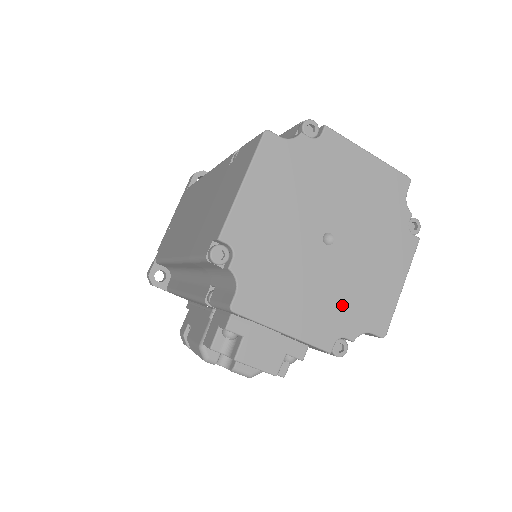
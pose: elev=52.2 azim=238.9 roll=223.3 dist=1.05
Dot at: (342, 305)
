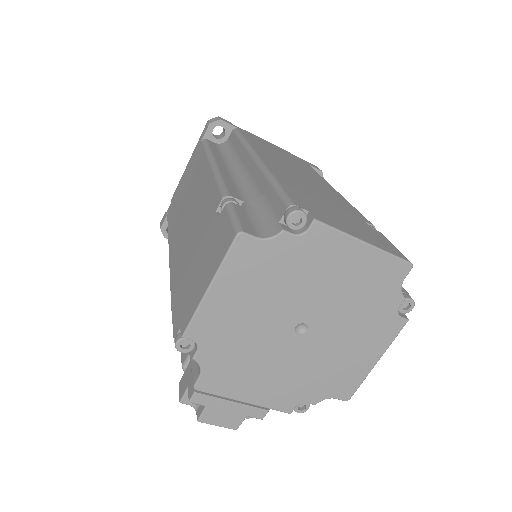
Dot at: (308, 380)
